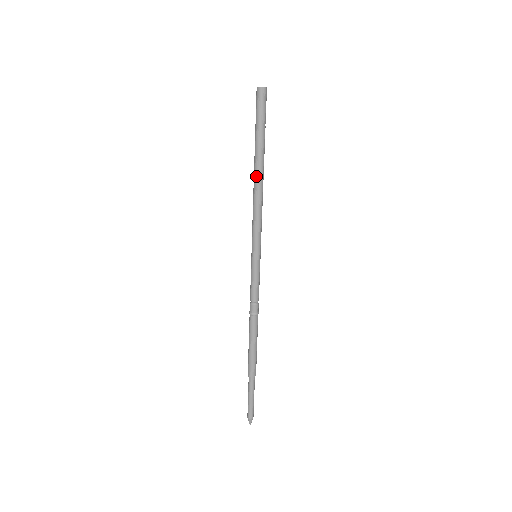
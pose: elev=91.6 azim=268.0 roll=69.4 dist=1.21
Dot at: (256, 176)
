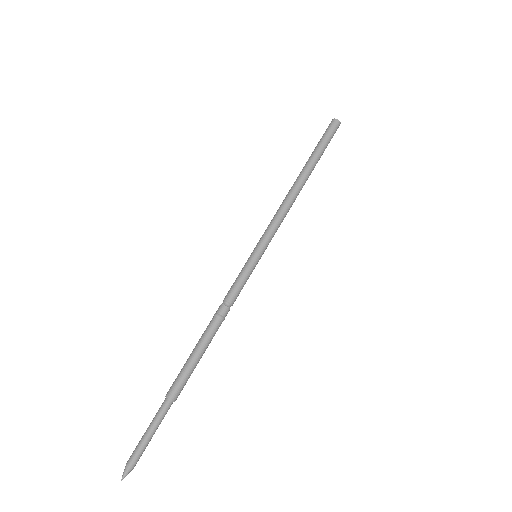
Dot at: (297, 182)
